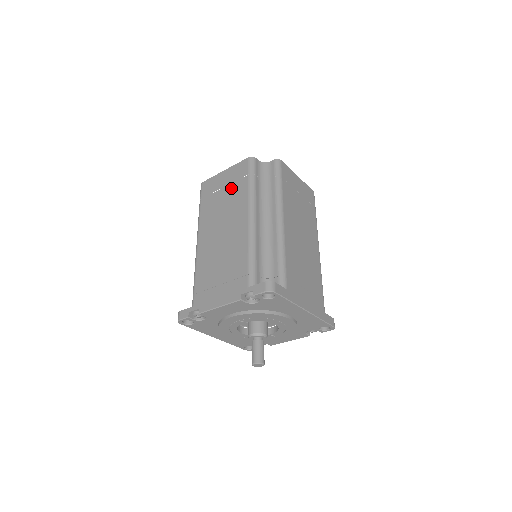
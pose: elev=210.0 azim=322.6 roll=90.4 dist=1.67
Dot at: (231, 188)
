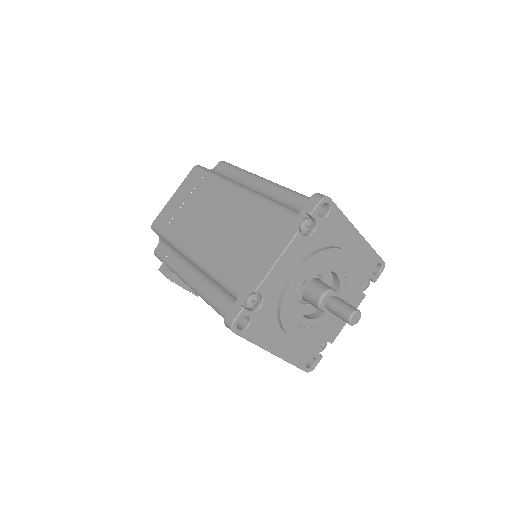
Dot at: (194, 195)
